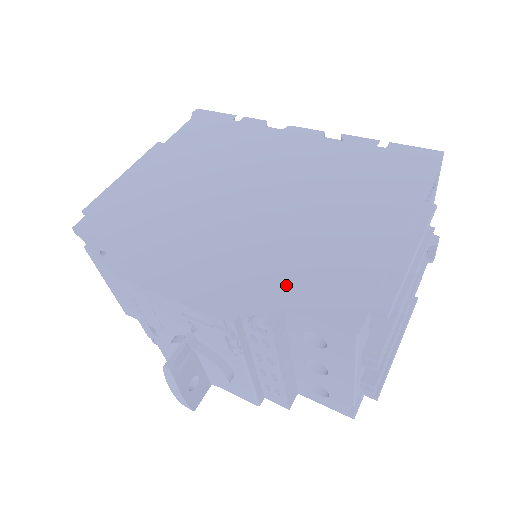
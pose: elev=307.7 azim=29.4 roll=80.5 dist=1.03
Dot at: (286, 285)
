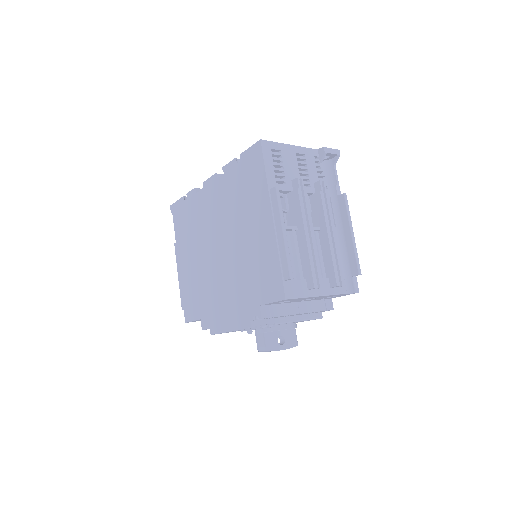
Dot at: (254, 293)
